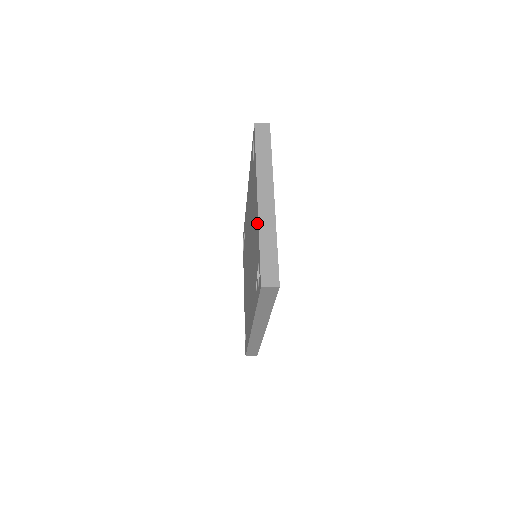
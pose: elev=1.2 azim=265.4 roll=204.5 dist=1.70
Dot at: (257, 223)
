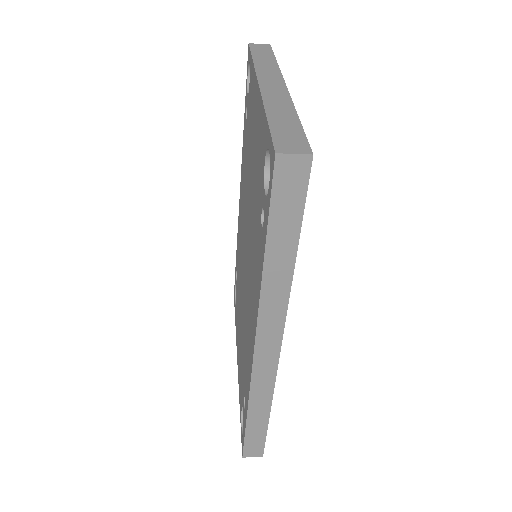
Dot at: (260, 112)
